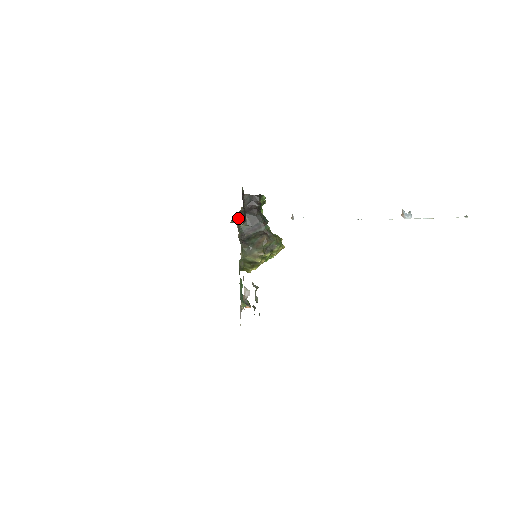
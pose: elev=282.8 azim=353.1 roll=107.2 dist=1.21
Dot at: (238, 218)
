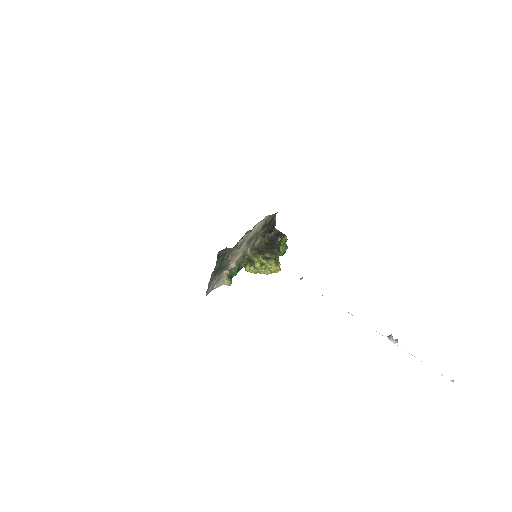
Dot at: (264, 241)
